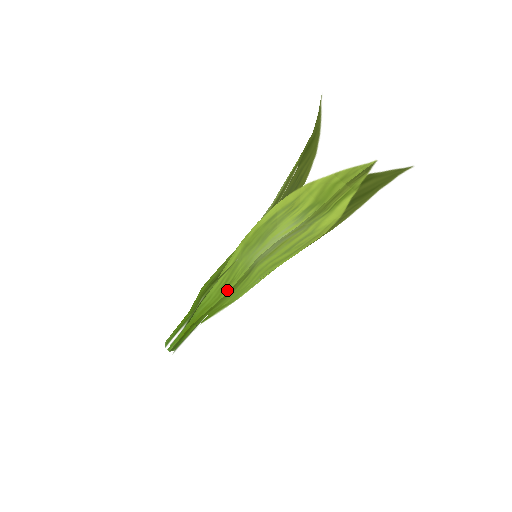
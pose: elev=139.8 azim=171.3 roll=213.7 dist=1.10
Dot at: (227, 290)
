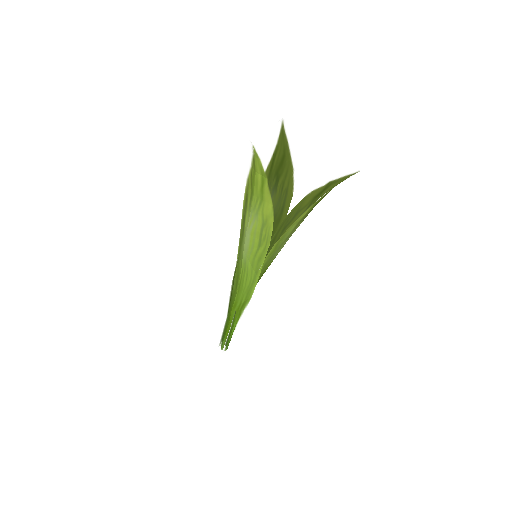
Dot at: (238, 285)
